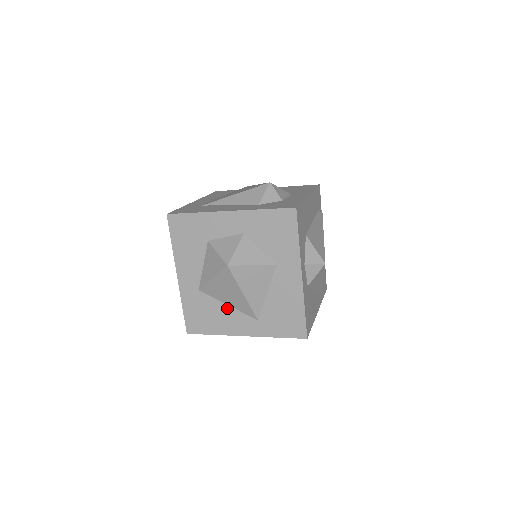
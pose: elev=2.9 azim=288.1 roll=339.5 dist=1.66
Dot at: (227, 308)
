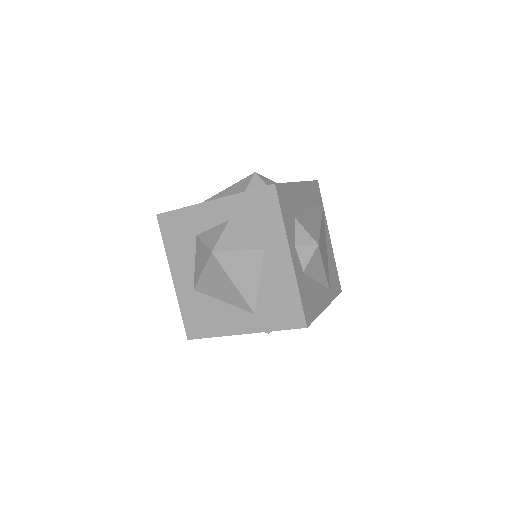
Dot at: (223, 305)
